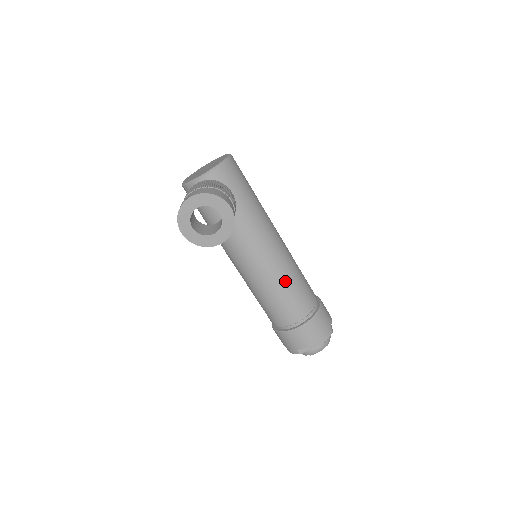
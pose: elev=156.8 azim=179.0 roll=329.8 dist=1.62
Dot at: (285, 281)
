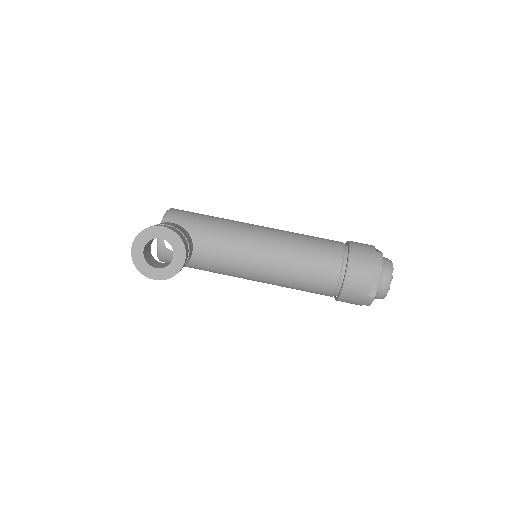
Dot at: (294, 251)
